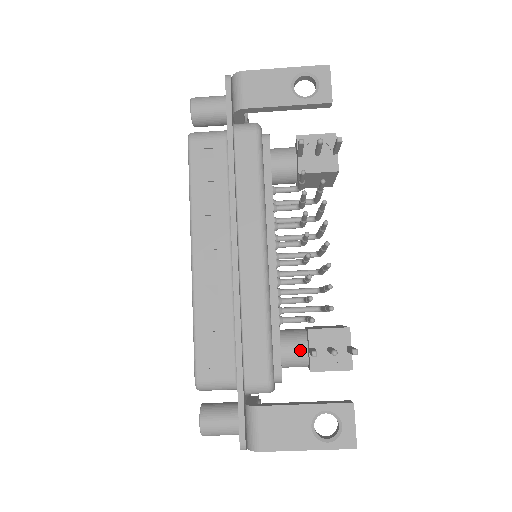
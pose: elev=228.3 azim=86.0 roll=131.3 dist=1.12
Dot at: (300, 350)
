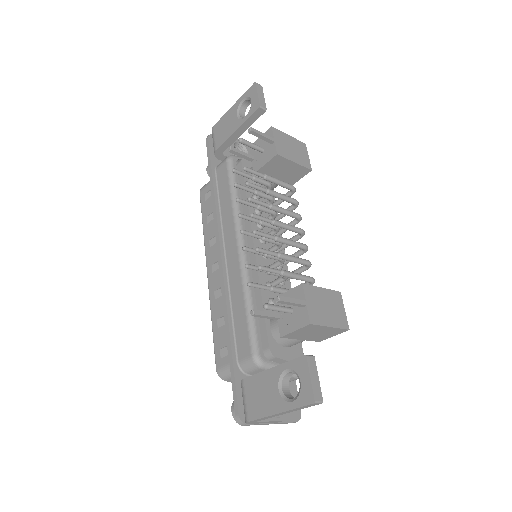
Dot at: occluded
